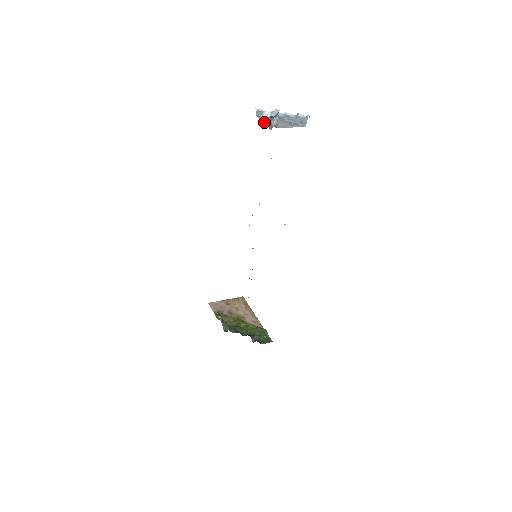
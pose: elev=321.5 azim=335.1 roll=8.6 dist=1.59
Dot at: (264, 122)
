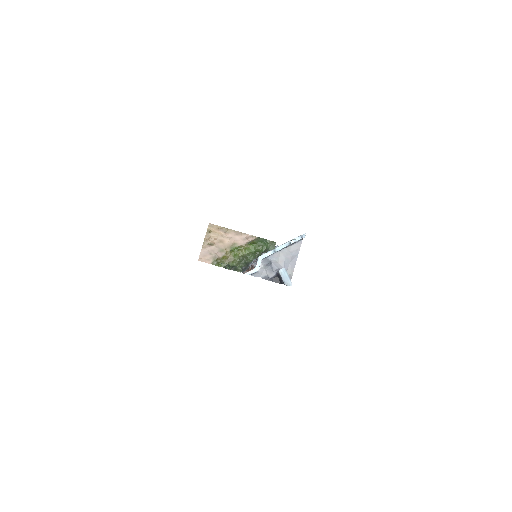
Dot at: (269, 278)
